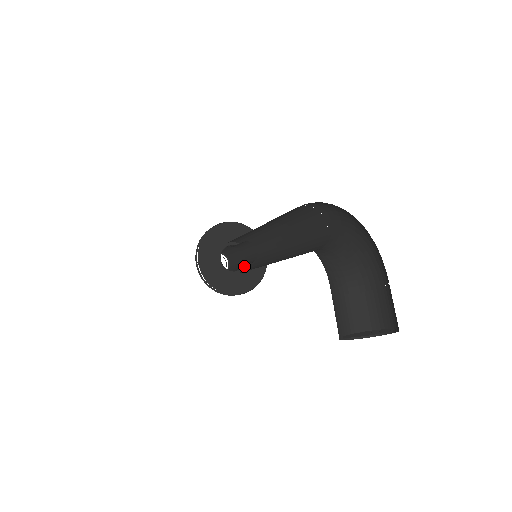
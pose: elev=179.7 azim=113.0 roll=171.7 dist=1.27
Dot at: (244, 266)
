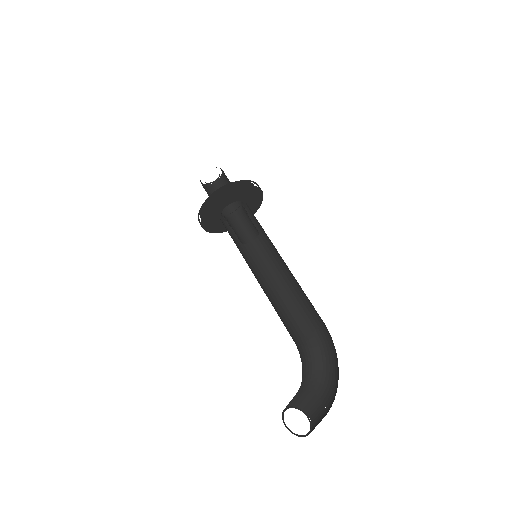
Dot at: (237, 215)
